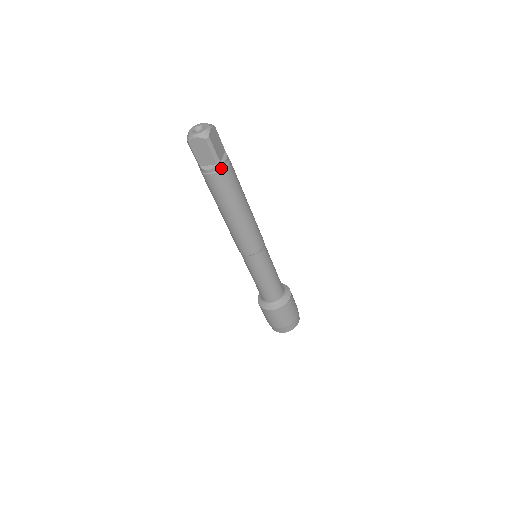
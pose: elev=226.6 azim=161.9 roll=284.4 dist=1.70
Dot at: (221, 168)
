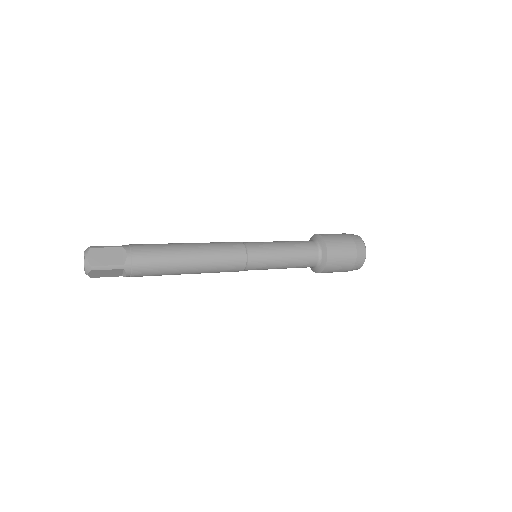
Dot at: (130, 266)
